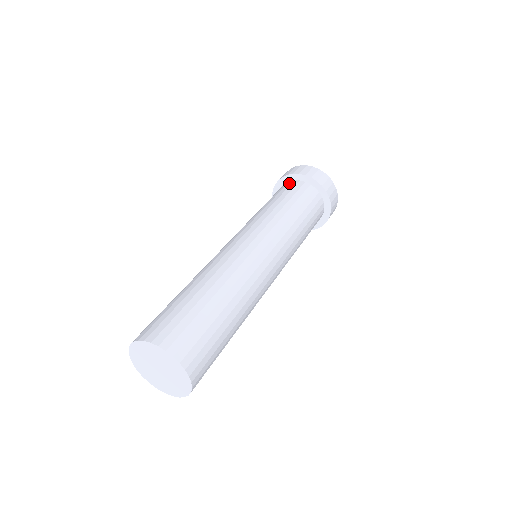
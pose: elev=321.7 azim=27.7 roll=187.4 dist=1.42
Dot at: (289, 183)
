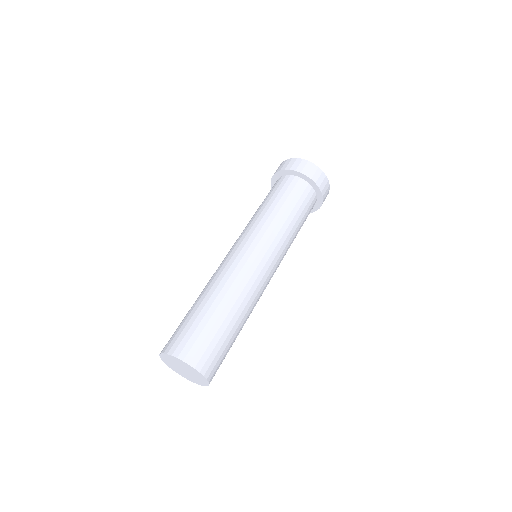
Dot at: (290, 178)
